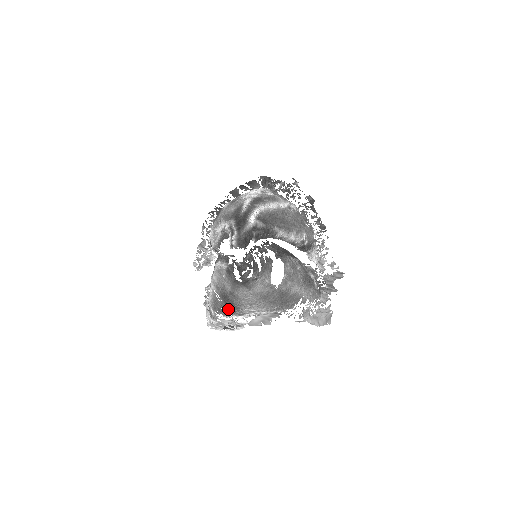
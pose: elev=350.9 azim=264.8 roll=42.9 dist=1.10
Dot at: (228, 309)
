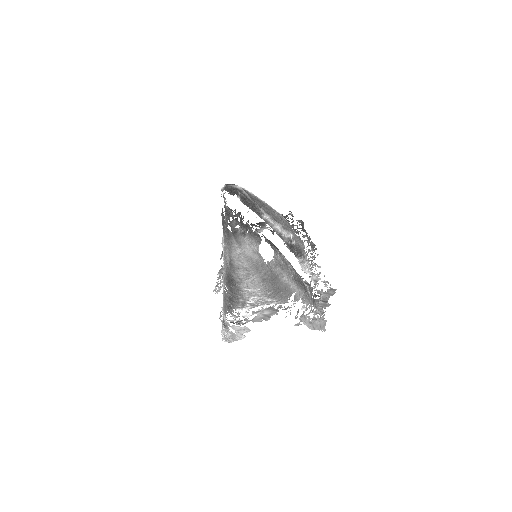
Dot at: (233, 299)
